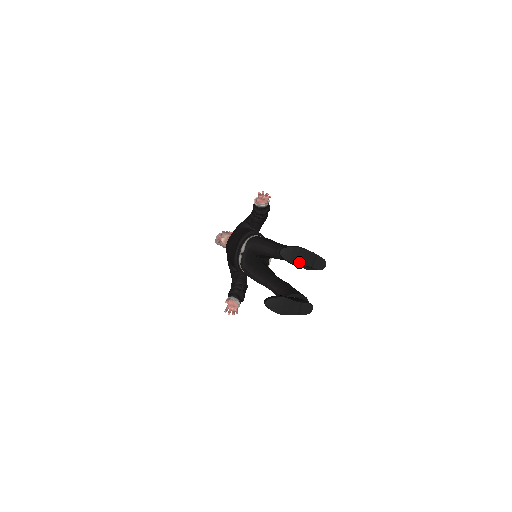
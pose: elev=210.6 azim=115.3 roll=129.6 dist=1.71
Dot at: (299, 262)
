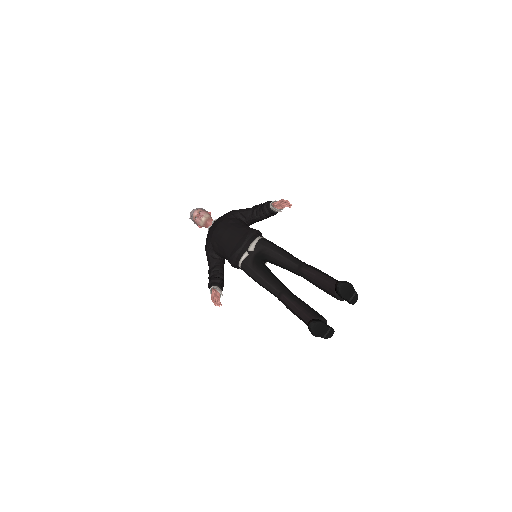
Dot at: (346, 296)
